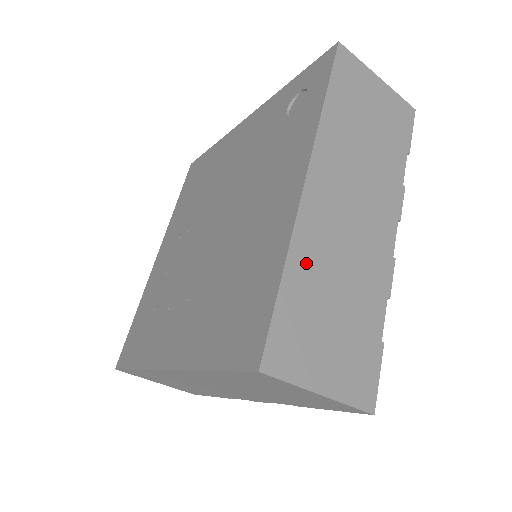
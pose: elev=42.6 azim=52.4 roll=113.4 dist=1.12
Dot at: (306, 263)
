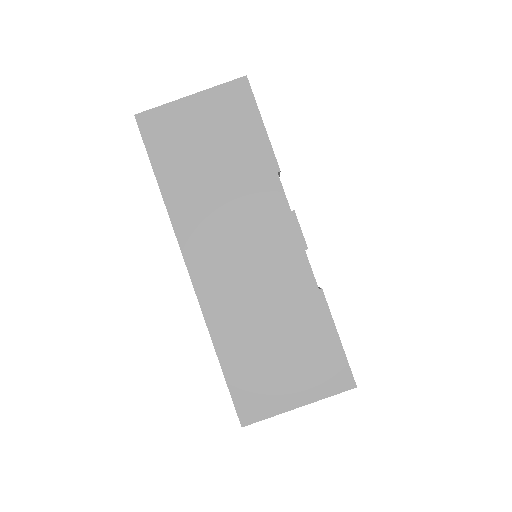
Dot at: occluded
